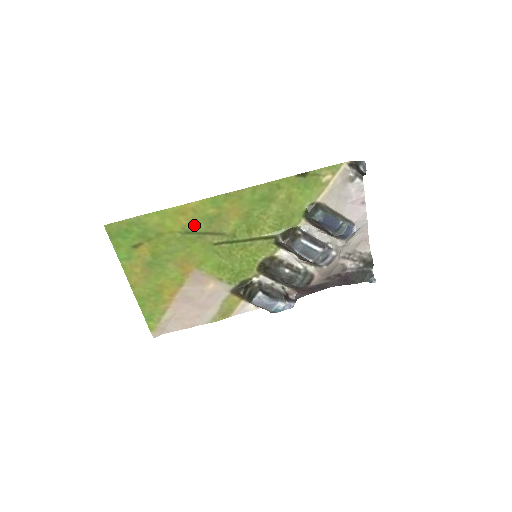
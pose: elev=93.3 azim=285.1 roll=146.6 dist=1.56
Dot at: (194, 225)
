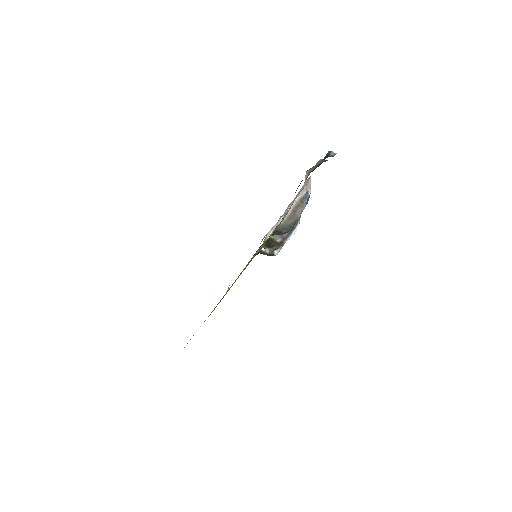
Dot at: occluded
